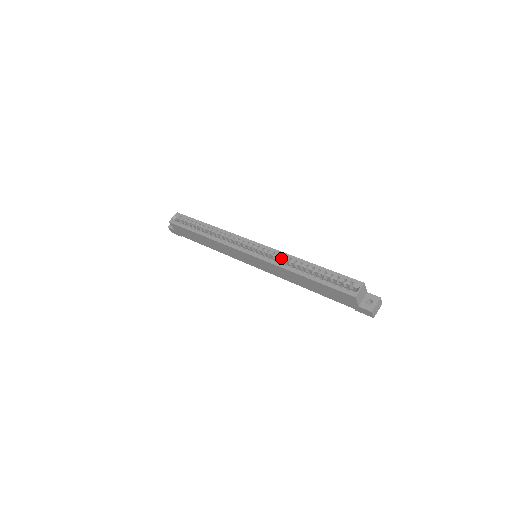
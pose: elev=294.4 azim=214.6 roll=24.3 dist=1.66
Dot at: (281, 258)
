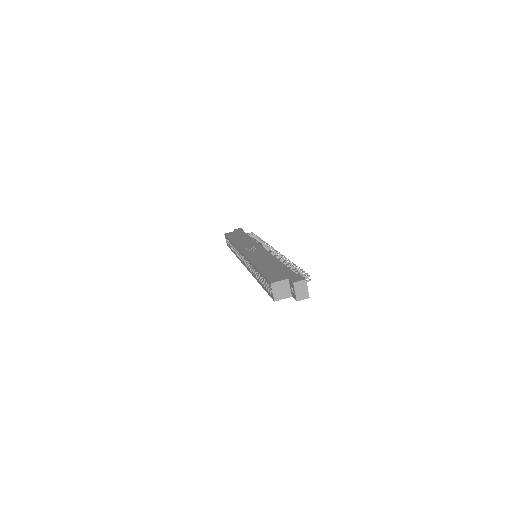
Dot at: occluded
